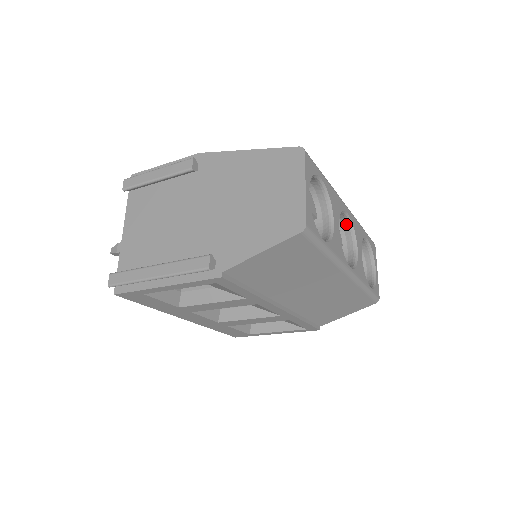
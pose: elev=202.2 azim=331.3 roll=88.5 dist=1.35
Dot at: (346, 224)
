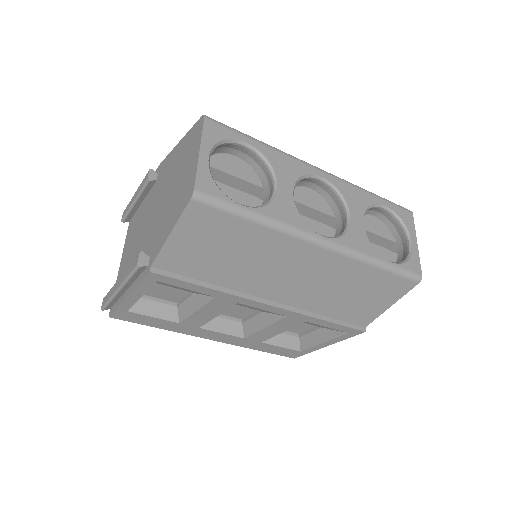
Dot at: (330, 191)
